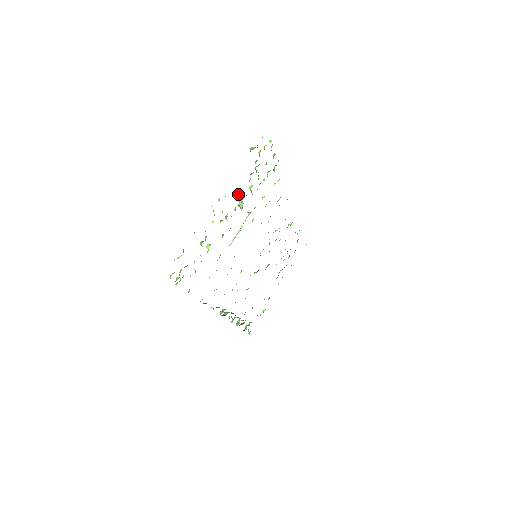
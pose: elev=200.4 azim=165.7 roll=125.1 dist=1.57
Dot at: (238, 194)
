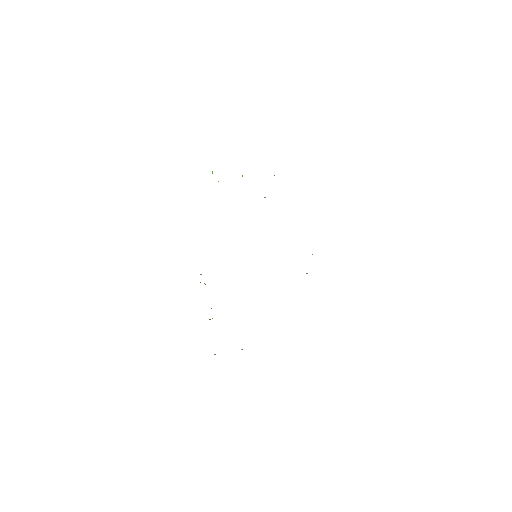
Dot at: occluded
